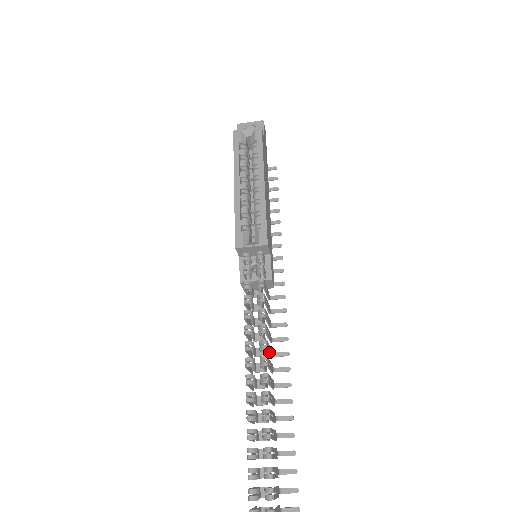
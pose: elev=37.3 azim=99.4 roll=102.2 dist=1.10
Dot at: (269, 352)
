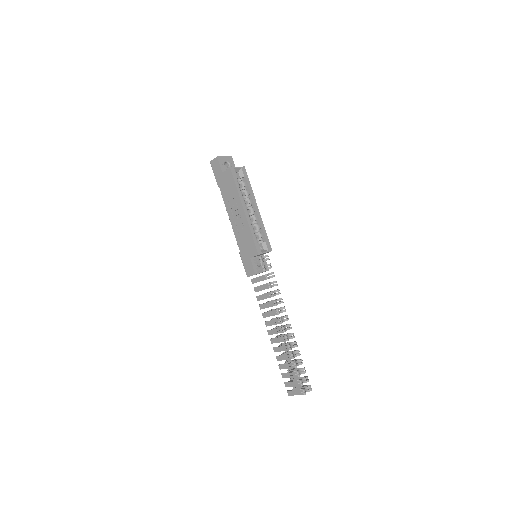
Dot at: occluded
